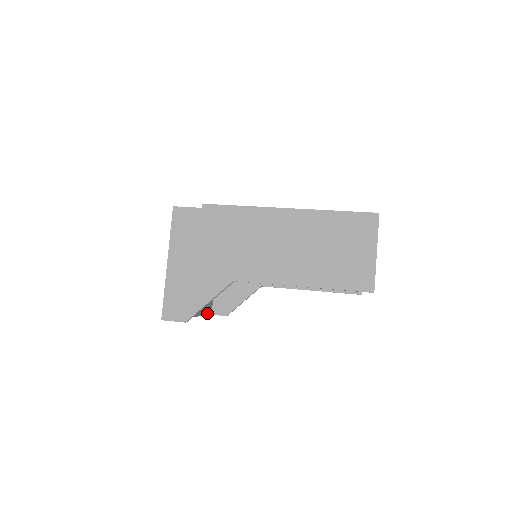
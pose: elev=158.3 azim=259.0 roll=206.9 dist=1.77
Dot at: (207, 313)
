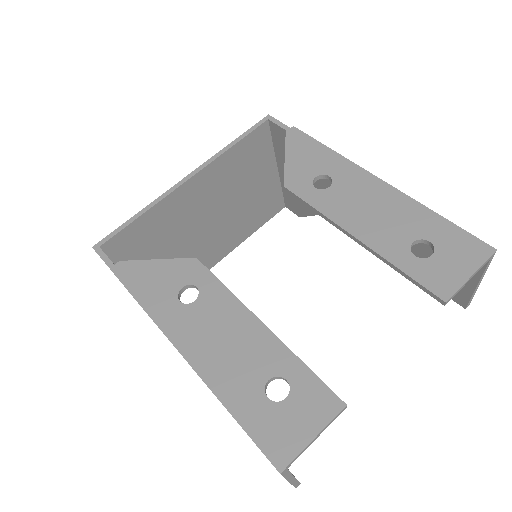
Dot at: (269, 217)
